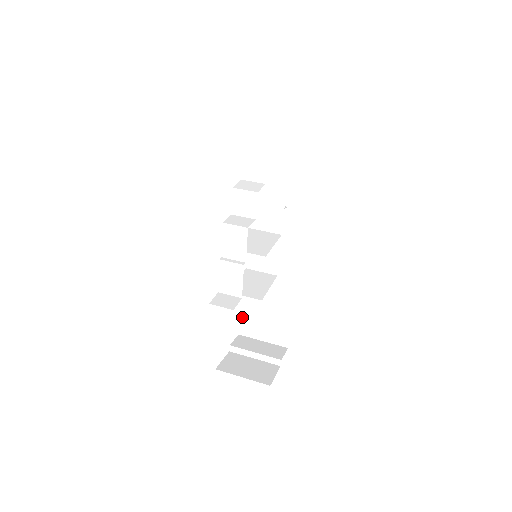
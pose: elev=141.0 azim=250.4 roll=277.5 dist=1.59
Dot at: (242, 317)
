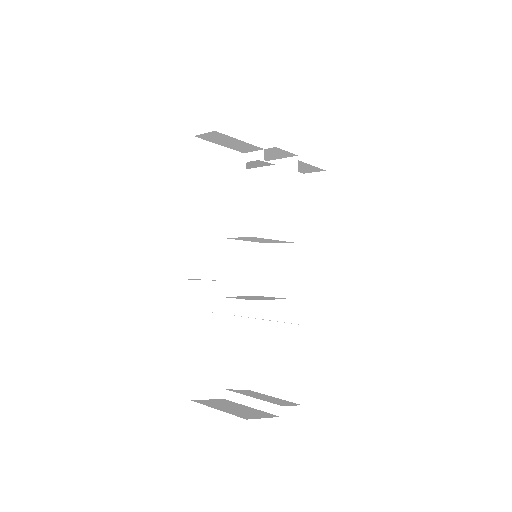
Dot at: (252, 362)
